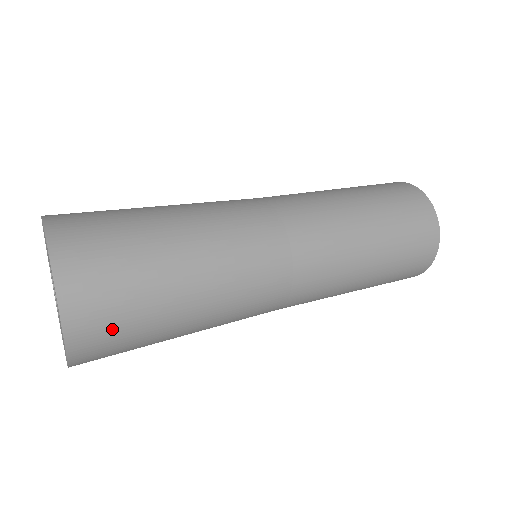
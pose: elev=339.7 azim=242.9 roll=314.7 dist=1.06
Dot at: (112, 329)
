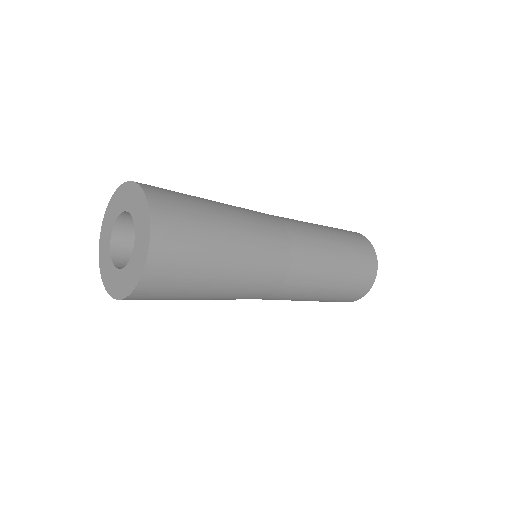
Dot at: (167, 286)
